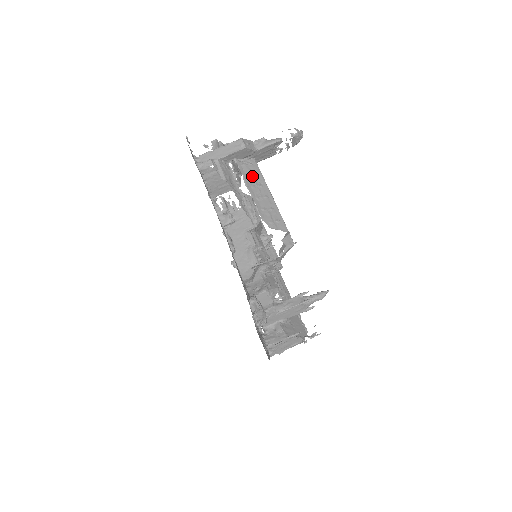
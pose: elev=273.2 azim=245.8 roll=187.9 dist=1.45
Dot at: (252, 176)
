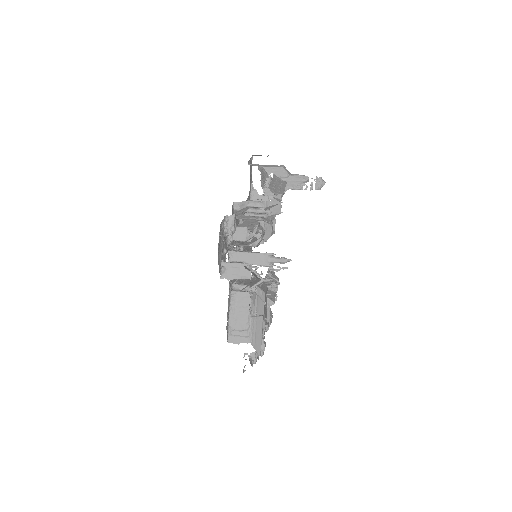
Dot at: (278, 182)
